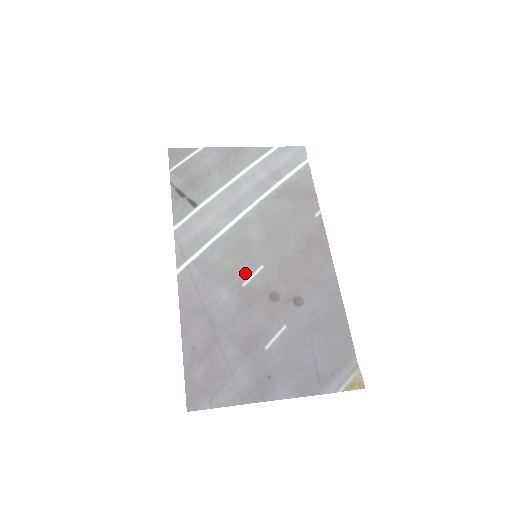
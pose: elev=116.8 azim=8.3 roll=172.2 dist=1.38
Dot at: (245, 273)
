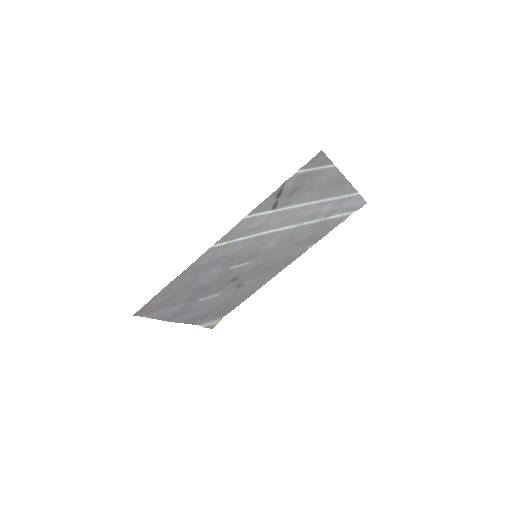
Dot at: (240, 262)
